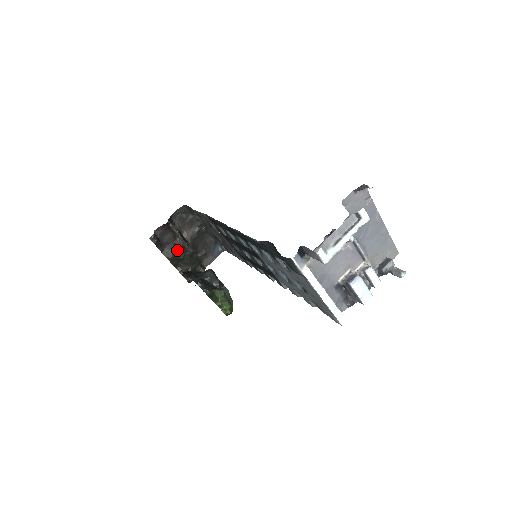
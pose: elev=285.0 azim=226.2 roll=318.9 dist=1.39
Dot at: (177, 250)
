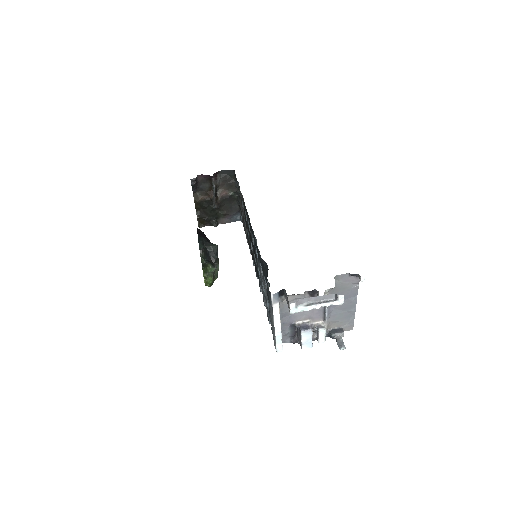
Dot at: (206, 199)
